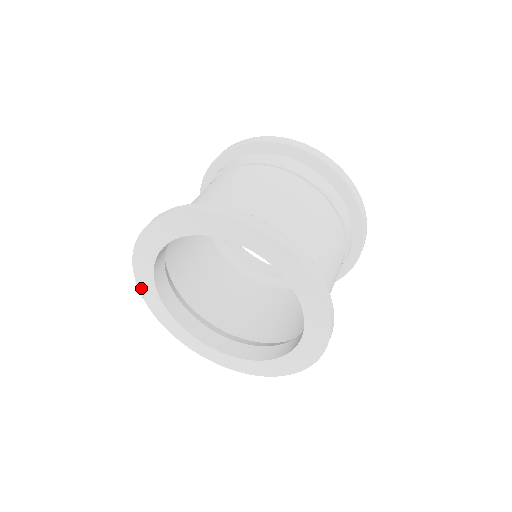
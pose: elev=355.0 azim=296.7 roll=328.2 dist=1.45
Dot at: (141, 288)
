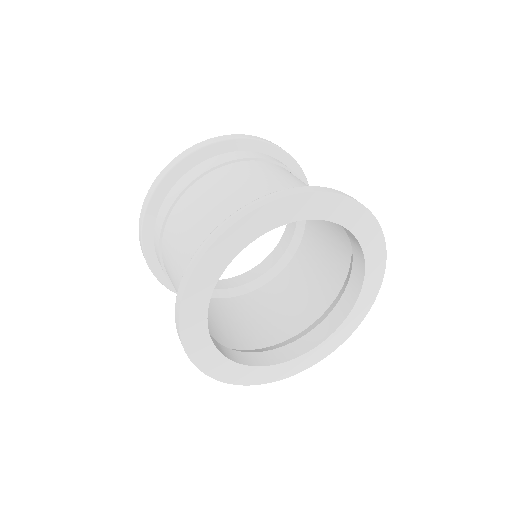
Dot at: (183, 325)
